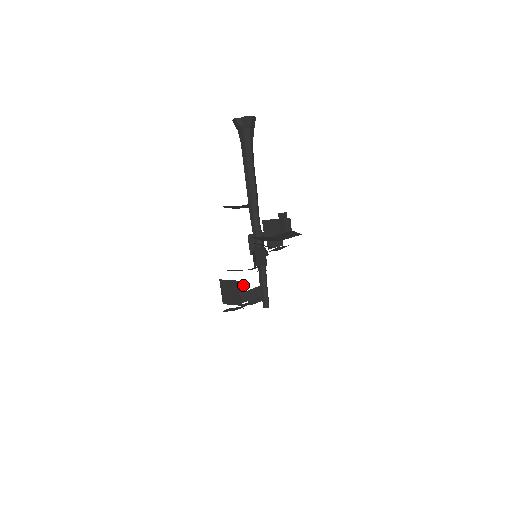
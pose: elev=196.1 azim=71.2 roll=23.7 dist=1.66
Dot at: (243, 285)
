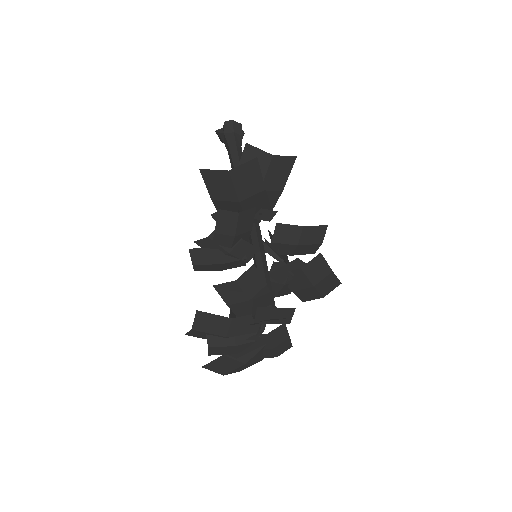
Dot at: occluded
